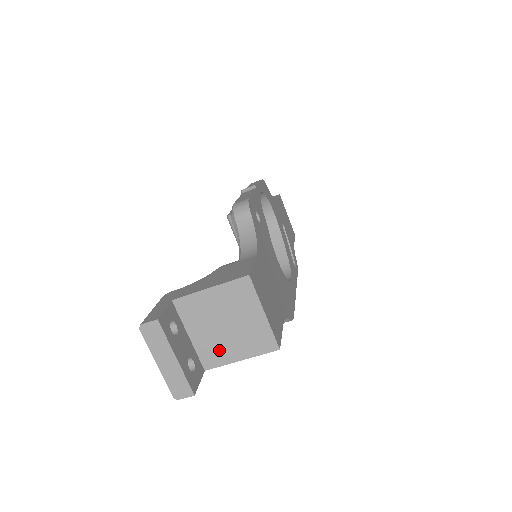
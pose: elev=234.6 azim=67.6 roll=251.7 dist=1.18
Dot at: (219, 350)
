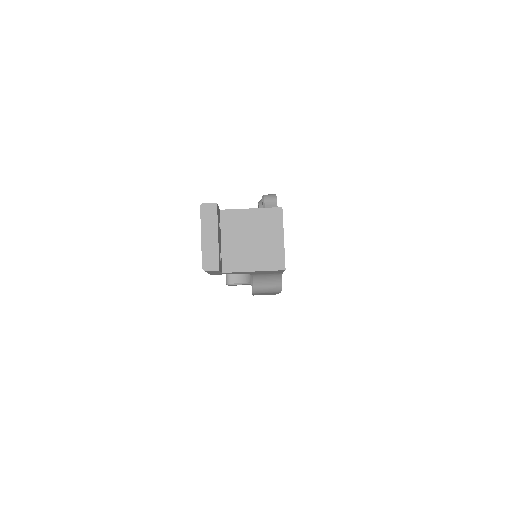
Dot at: (240, 258)
